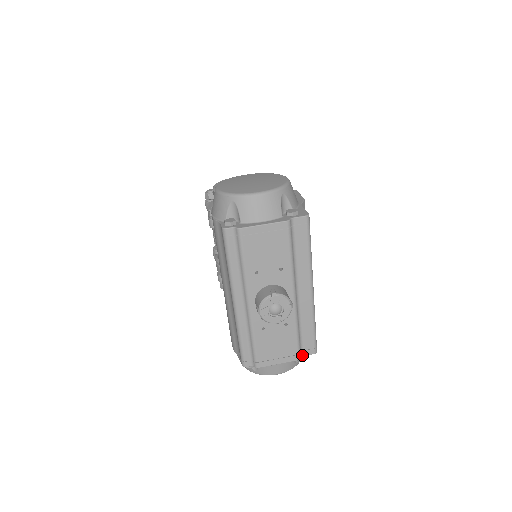
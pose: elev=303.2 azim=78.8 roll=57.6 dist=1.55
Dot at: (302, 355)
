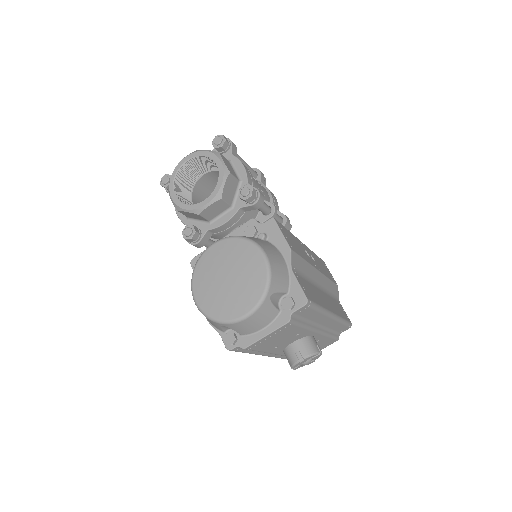
Dot at: (339, 334)
